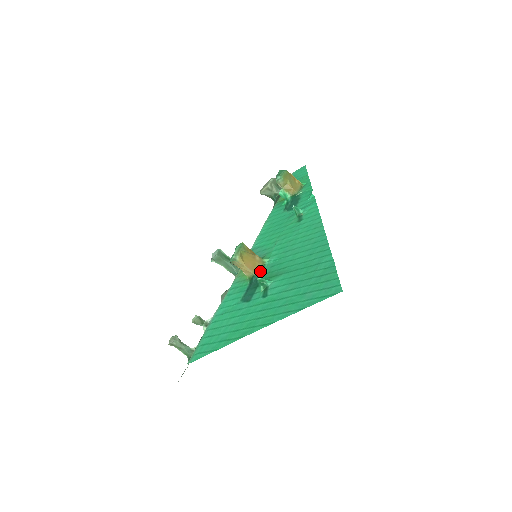
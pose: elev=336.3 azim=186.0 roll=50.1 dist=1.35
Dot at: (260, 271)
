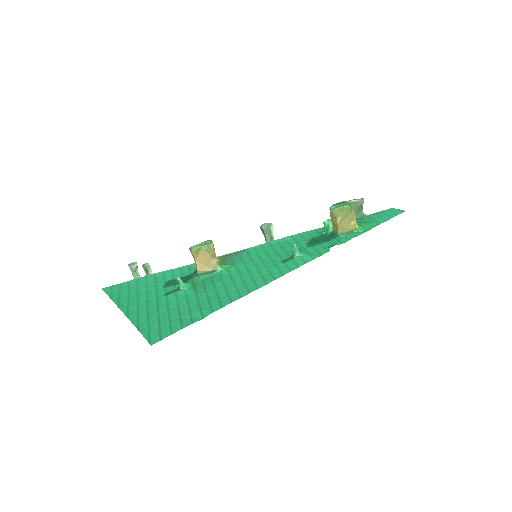
Dot at: (204, 273)
